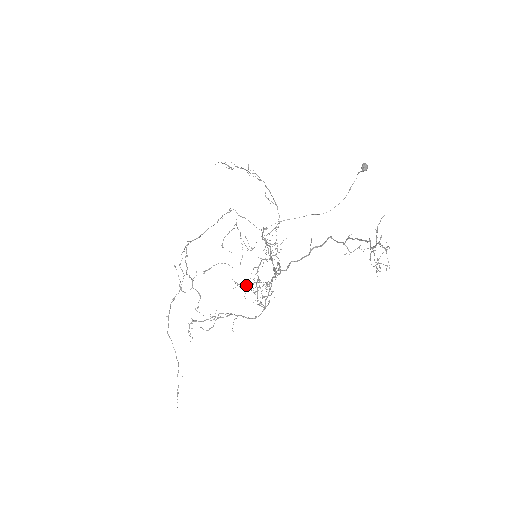
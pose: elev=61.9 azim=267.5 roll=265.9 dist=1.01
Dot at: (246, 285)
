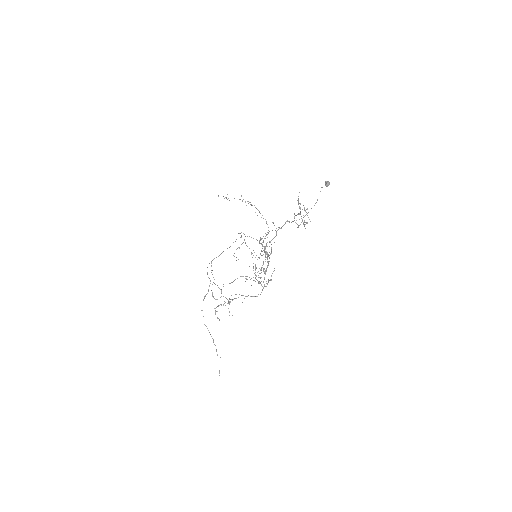
Dot at: occluded
